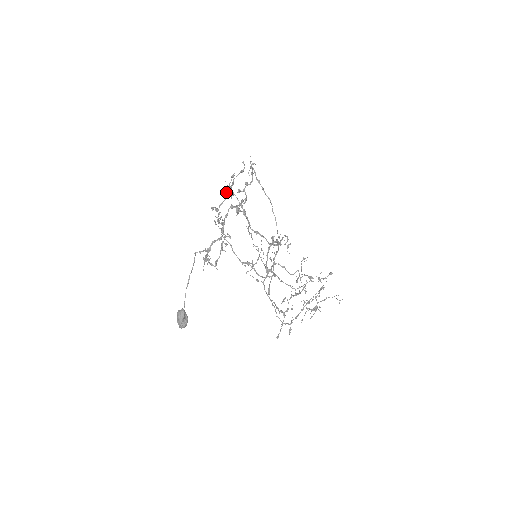
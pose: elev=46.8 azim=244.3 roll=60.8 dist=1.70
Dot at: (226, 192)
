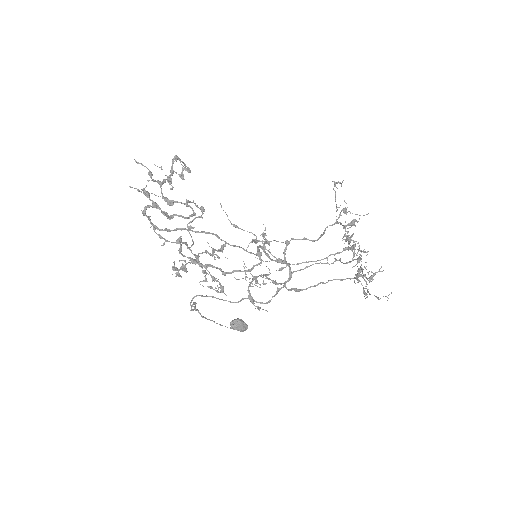
Dot at: occluded
